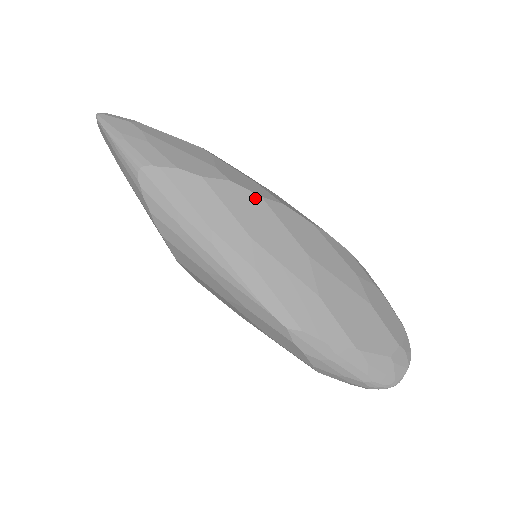
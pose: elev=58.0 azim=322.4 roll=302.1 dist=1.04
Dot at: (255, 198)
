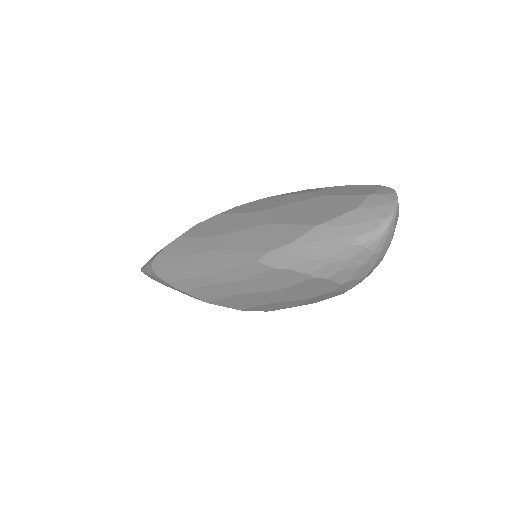
Dot at: (213, 218)
